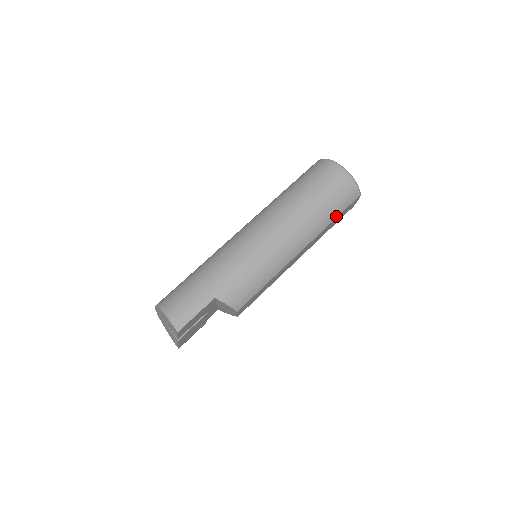
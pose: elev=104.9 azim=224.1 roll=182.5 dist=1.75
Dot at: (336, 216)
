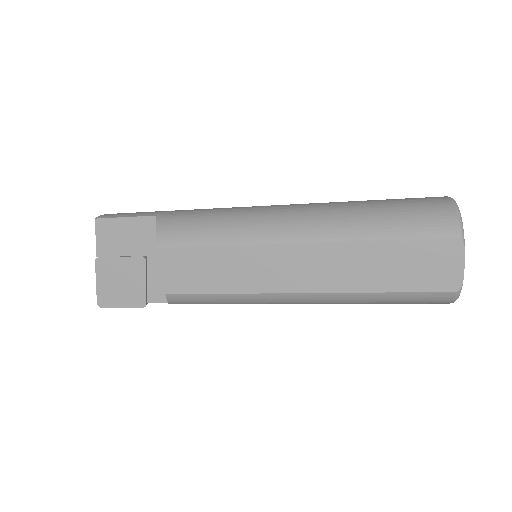
Dot at: (389, 237)
